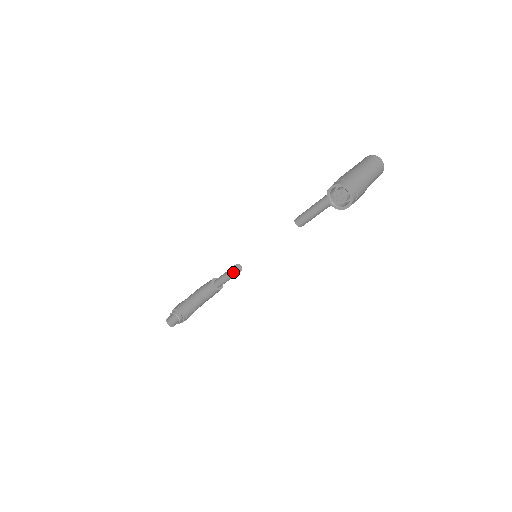
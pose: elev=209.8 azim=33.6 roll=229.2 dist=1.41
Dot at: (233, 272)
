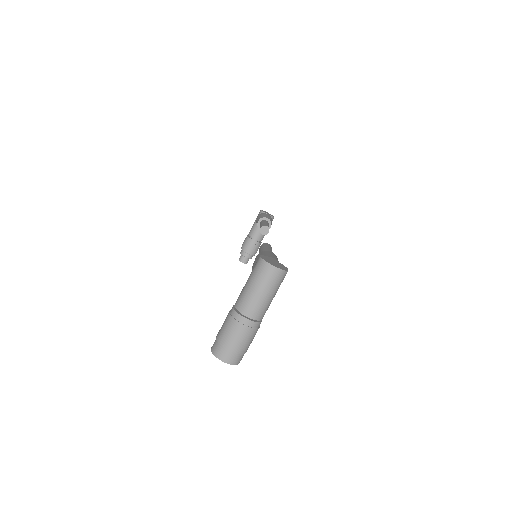
Dot at: occluded
